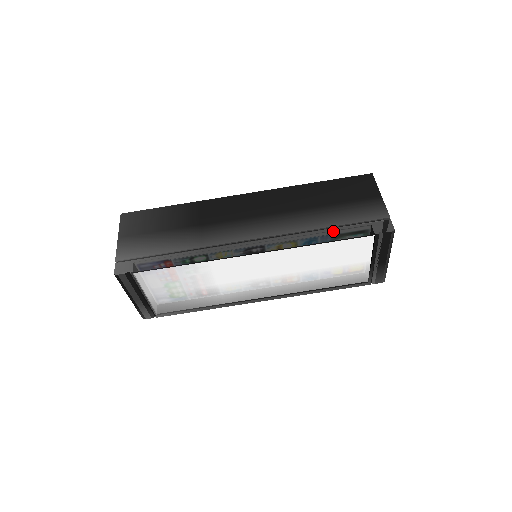
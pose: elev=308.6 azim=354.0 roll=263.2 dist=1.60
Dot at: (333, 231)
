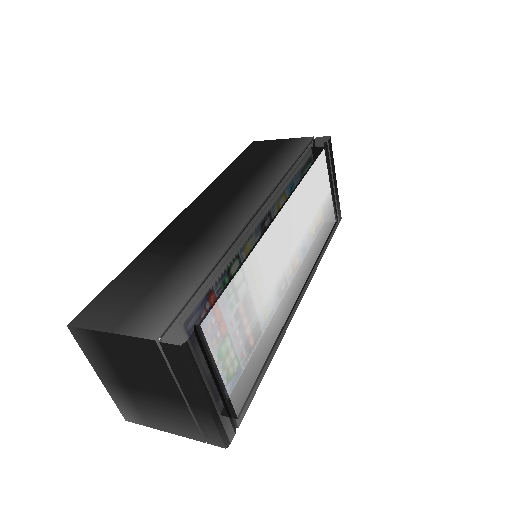
Dot at: (300, 162)
